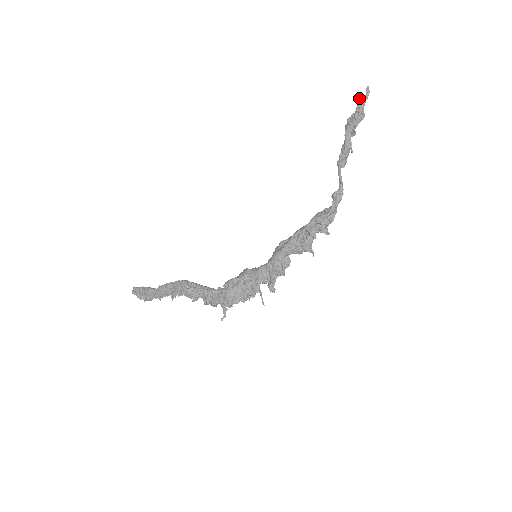
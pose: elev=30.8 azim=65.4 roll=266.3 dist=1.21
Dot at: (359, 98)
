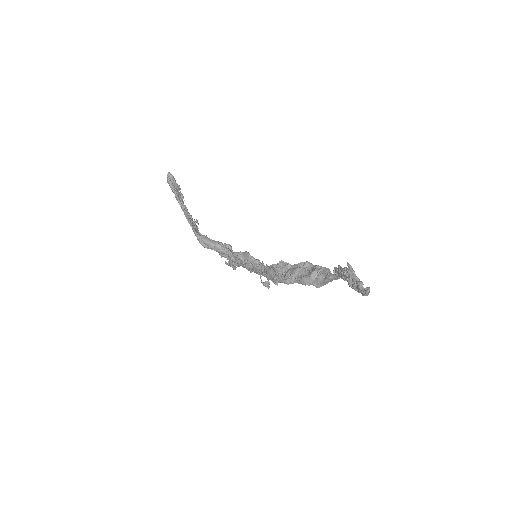
Dot at: (357, 283)
